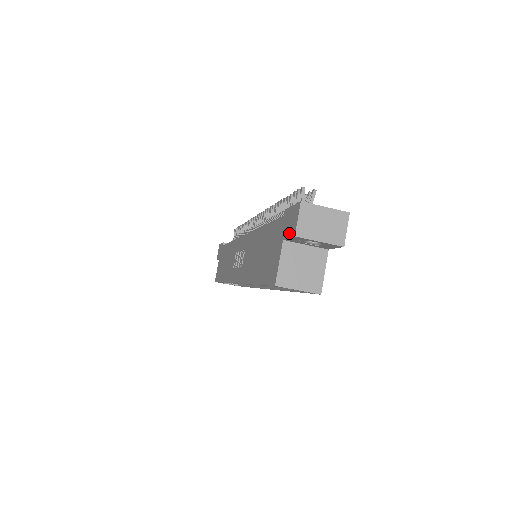
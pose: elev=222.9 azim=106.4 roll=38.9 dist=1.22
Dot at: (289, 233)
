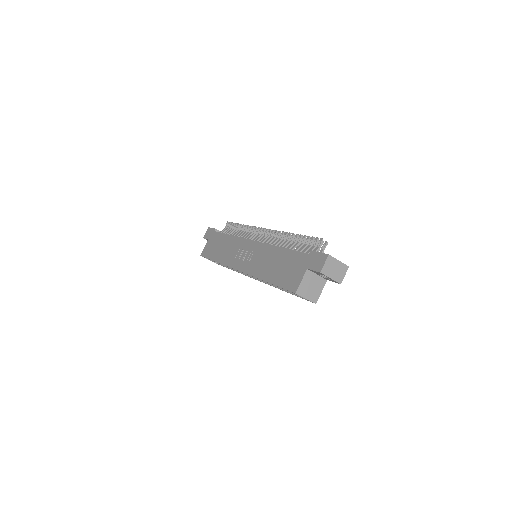
Dot at: (315, 268)
